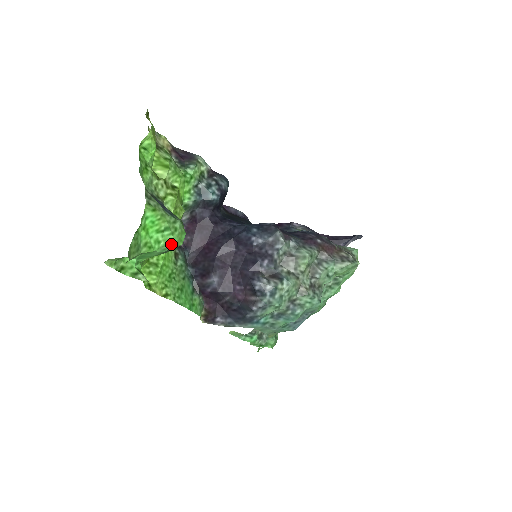
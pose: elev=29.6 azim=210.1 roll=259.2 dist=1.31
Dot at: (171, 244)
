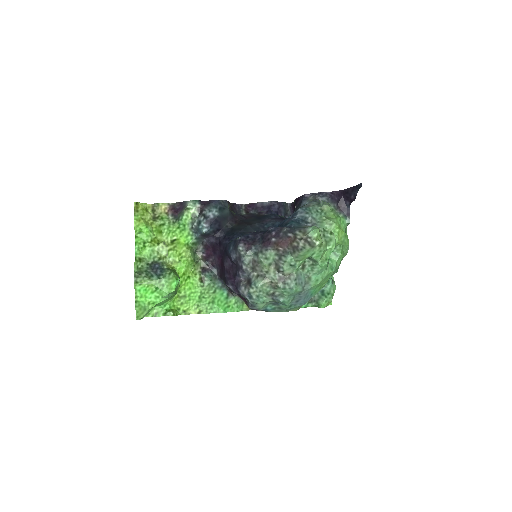
Dot at: (165, 295)
